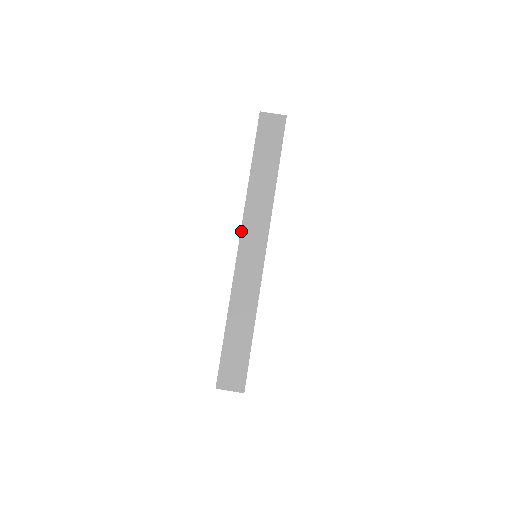
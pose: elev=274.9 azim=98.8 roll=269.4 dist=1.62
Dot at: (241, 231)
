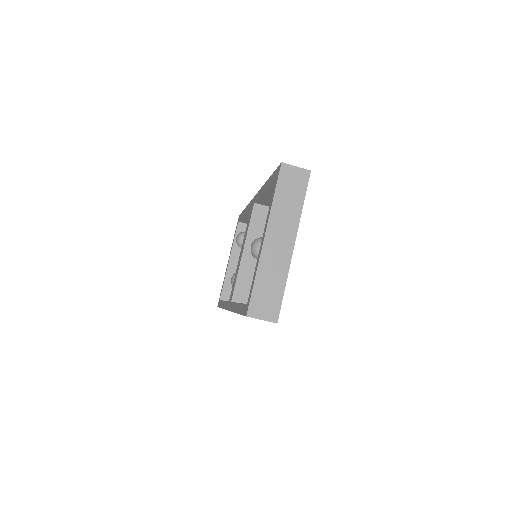
Dot at: occluded
